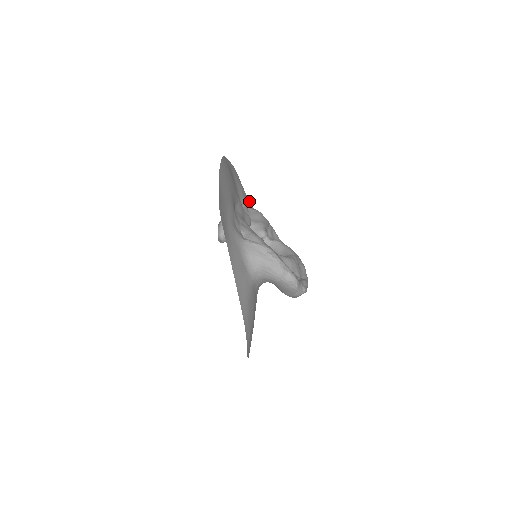
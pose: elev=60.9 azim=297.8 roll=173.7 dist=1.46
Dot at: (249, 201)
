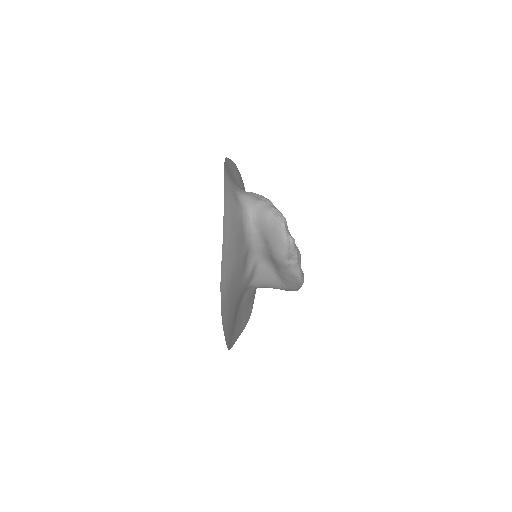
Dot at: occluded
